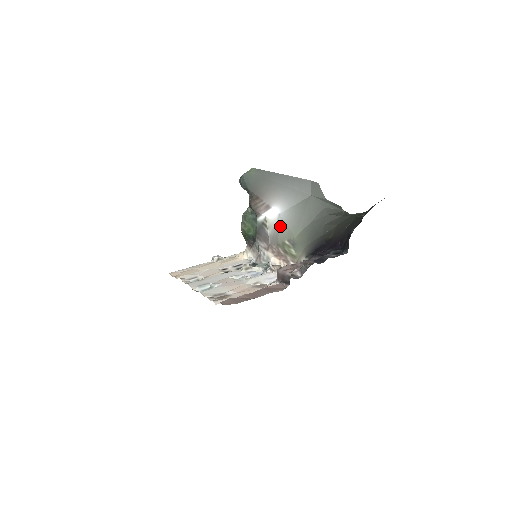
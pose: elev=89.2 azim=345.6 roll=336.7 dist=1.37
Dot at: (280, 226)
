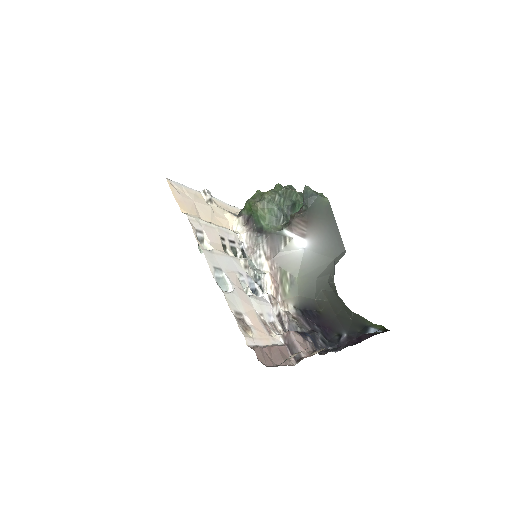
Dot at: (296, 257)
